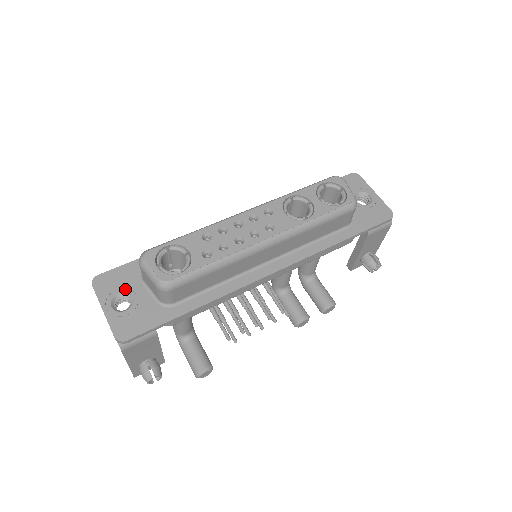
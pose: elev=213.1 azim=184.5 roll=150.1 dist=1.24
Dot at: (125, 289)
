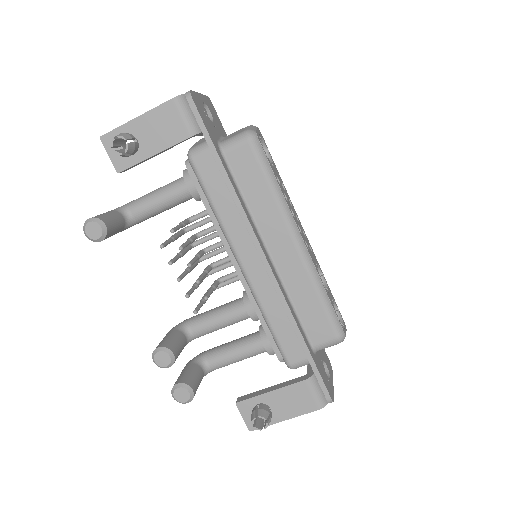
Dot at: (215, 120)
